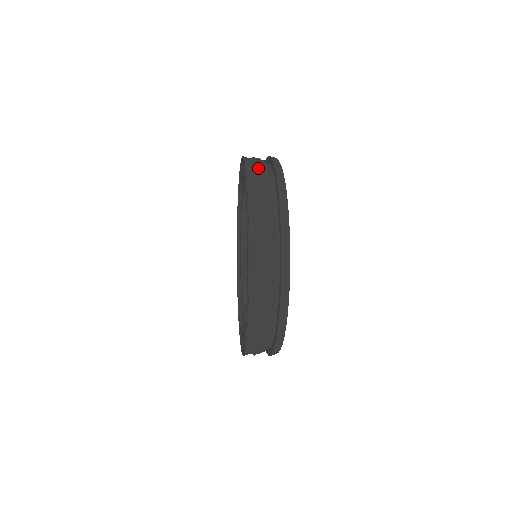
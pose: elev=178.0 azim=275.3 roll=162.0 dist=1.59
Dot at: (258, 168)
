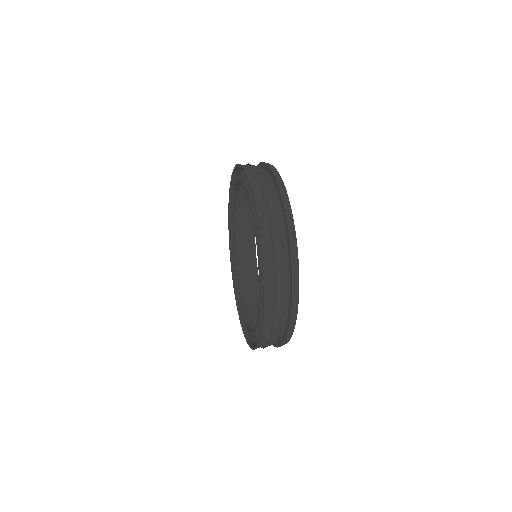
Dot at: (254, 167)
